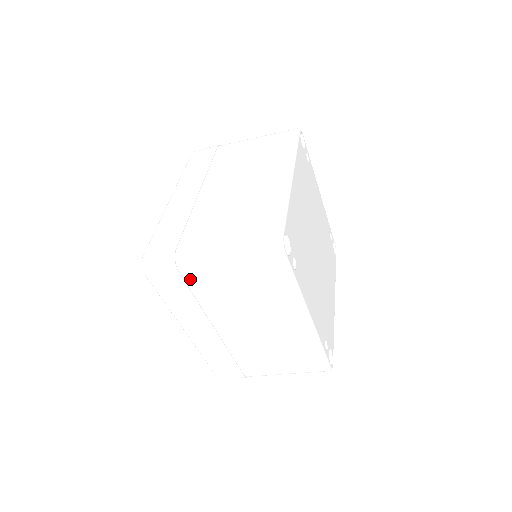
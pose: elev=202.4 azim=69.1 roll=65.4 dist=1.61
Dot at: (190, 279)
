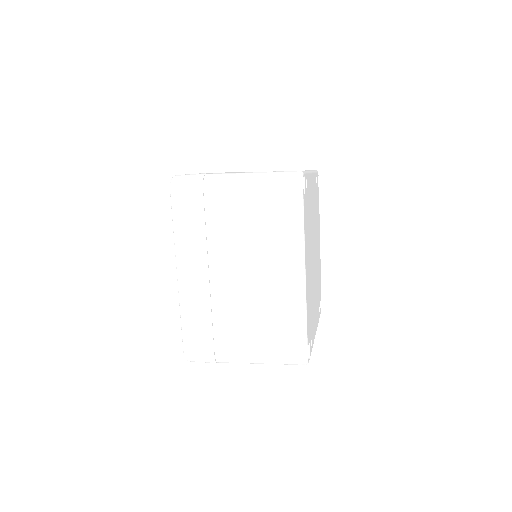
Dot at: occluded
